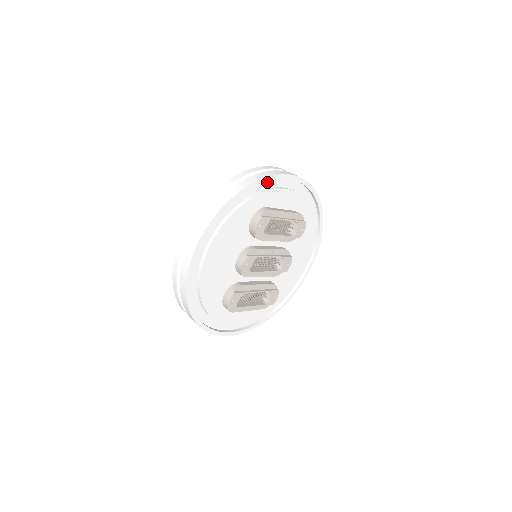
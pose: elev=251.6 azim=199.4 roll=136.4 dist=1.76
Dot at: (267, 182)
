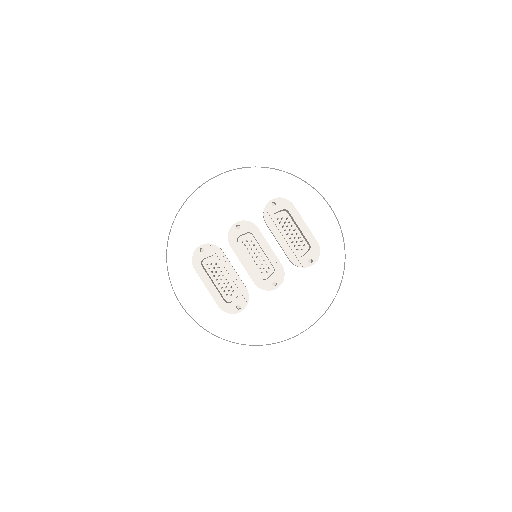
Dot at: (308, 188)
